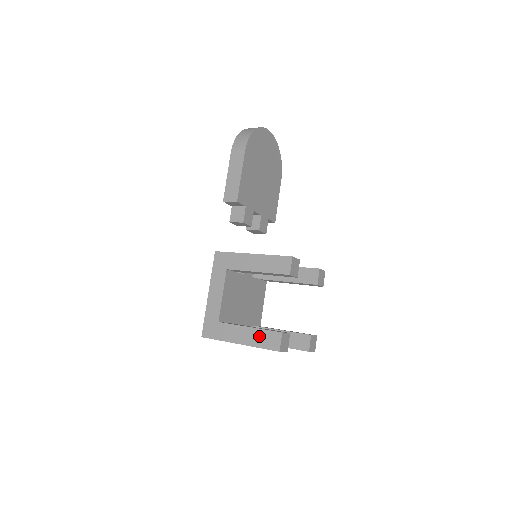
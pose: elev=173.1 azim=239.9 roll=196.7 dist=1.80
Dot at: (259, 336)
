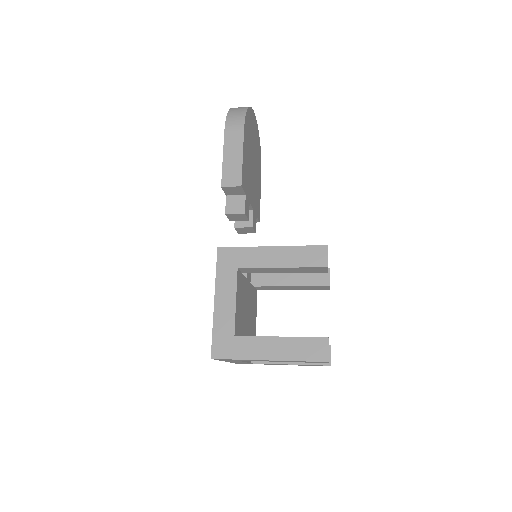
Dot at: (297, 346)
